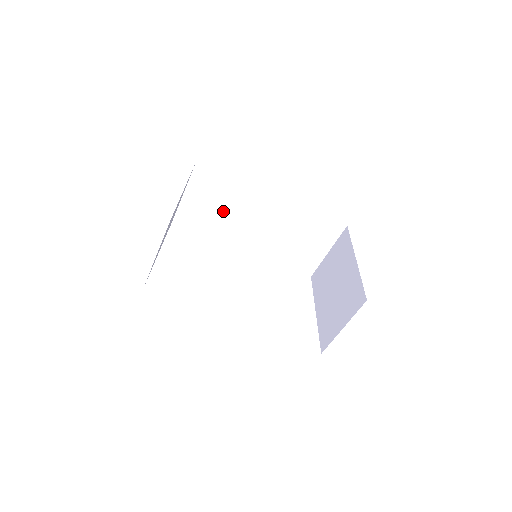
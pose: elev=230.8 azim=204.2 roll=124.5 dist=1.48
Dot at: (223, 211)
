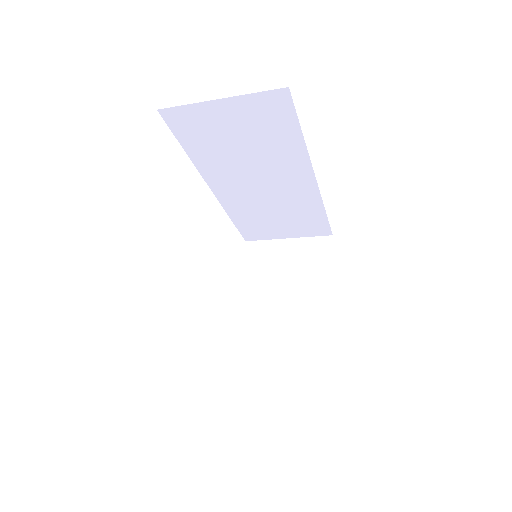
Dot at: (240, 150)
